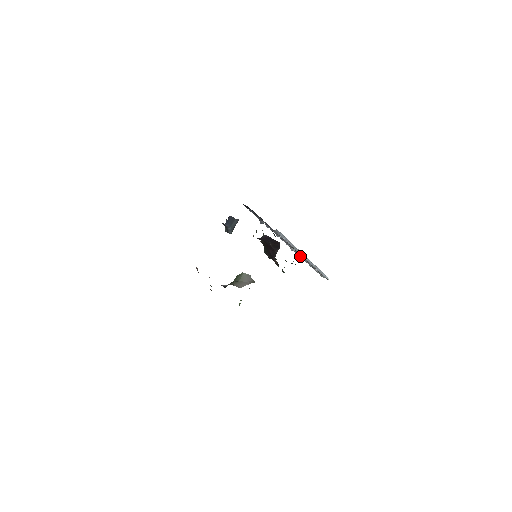
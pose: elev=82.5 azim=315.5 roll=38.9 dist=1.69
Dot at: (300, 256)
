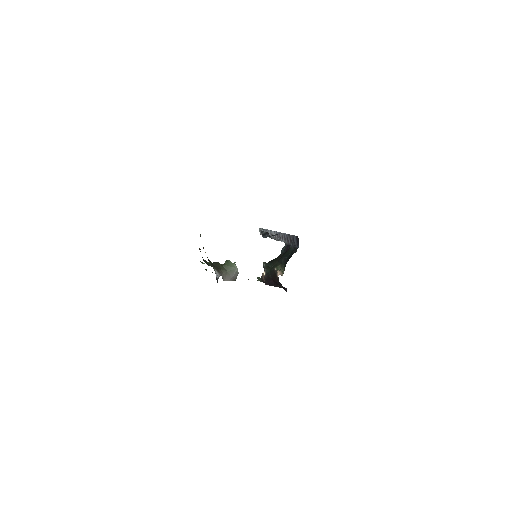
Dot at: (270, 233)
